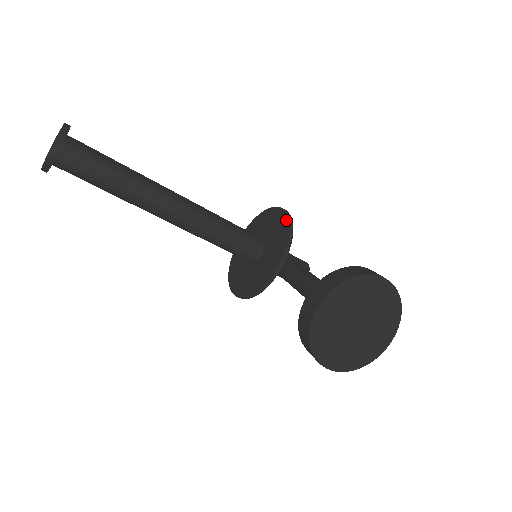
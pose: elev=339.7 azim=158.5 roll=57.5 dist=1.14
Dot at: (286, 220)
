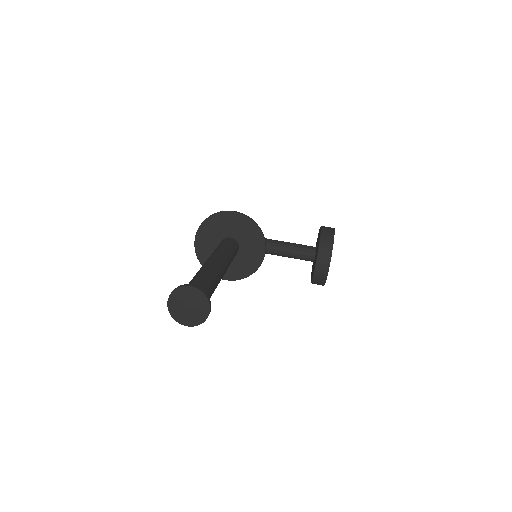
Dot at: (248, 220)
